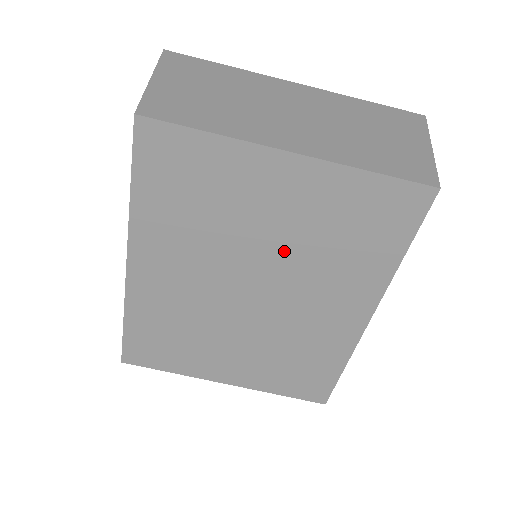
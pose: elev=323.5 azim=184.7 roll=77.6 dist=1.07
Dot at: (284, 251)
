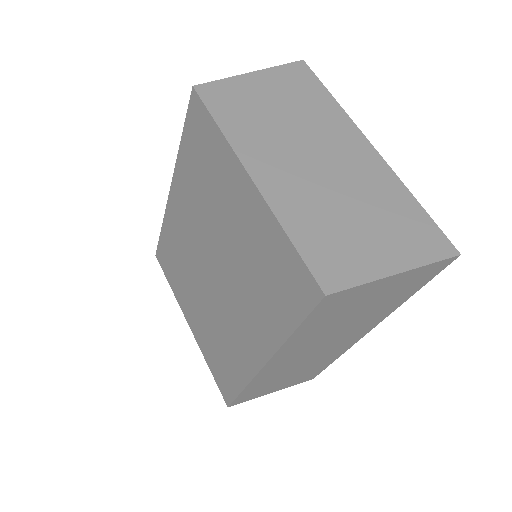
Dot at: (233, 255)
